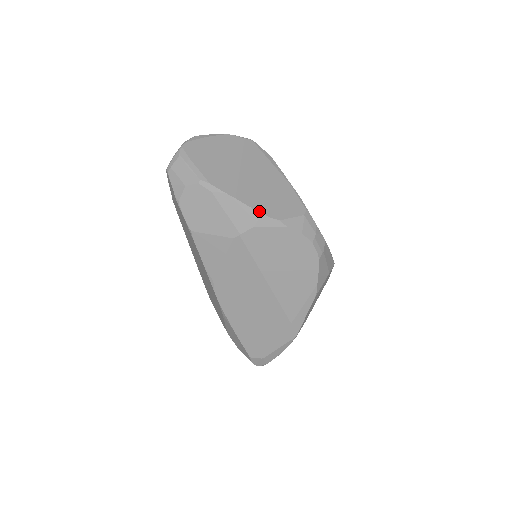
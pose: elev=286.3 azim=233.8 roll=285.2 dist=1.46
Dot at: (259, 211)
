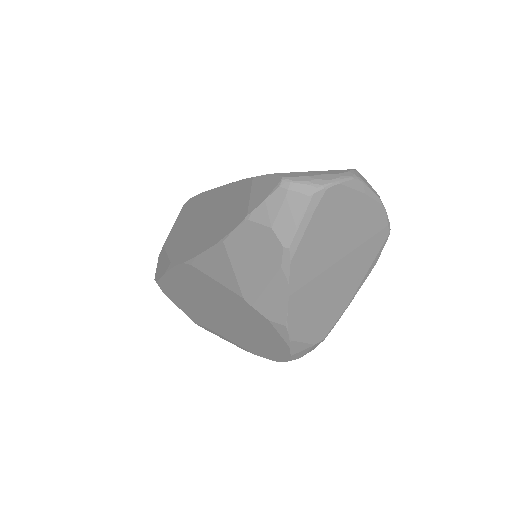
Dot at: (289, 322)
